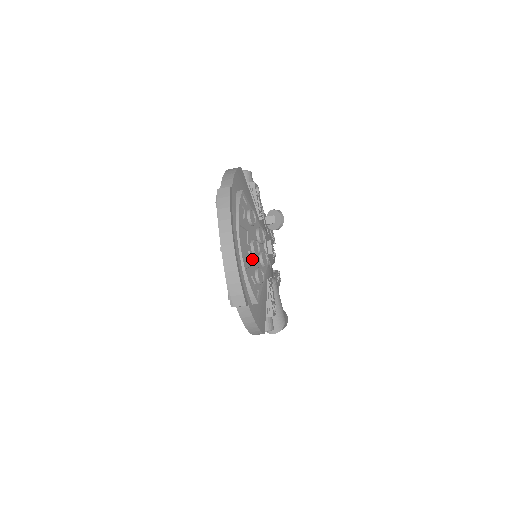
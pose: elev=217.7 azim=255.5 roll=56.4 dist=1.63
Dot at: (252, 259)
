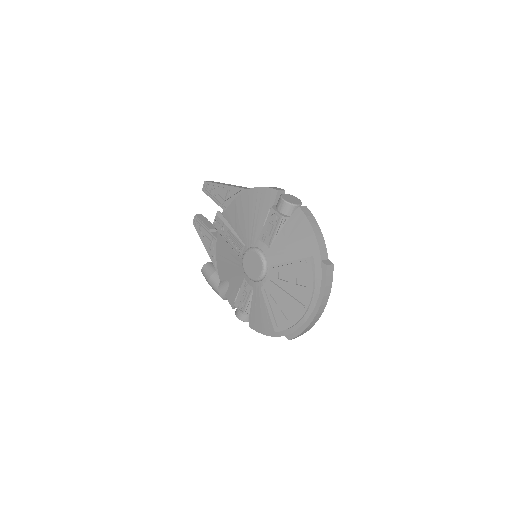
Dot at: occluded
